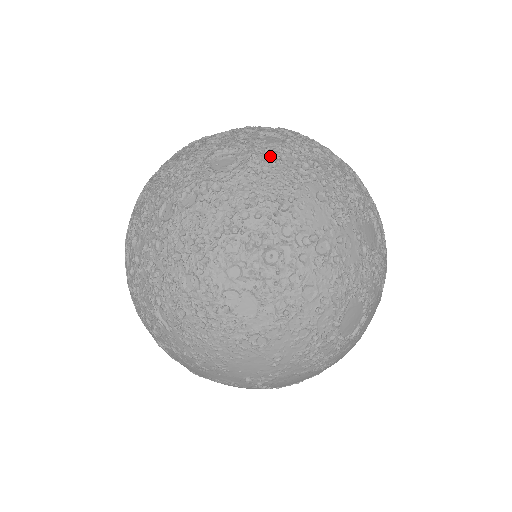
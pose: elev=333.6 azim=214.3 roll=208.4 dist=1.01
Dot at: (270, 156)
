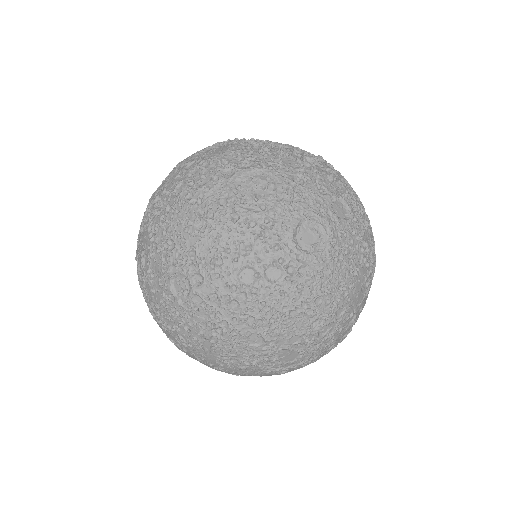
Dot at: (343, 239)
